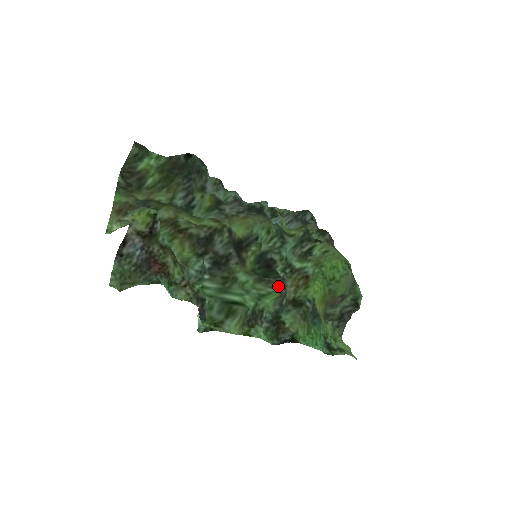
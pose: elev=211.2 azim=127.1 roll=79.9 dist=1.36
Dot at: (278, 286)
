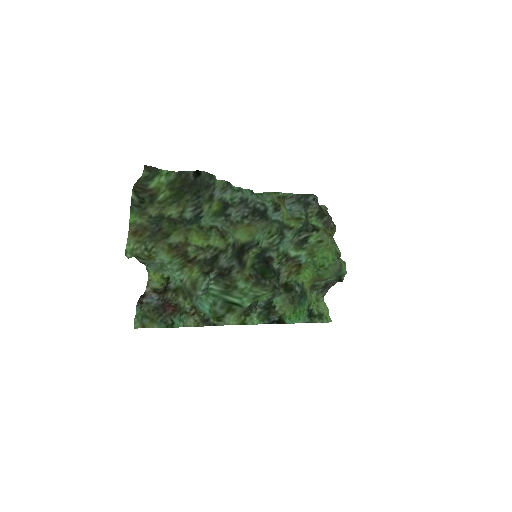
Dot at: (272, 289)
